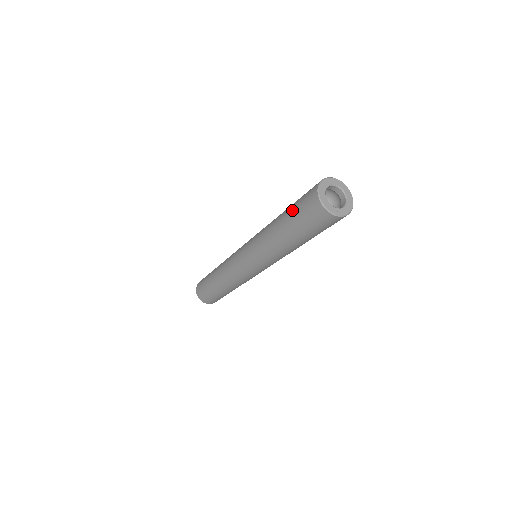
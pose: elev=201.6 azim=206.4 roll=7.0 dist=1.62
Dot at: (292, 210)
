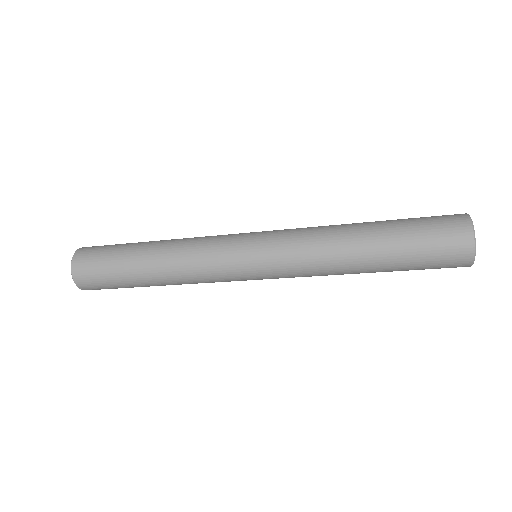
Dot at: (410, 253)
